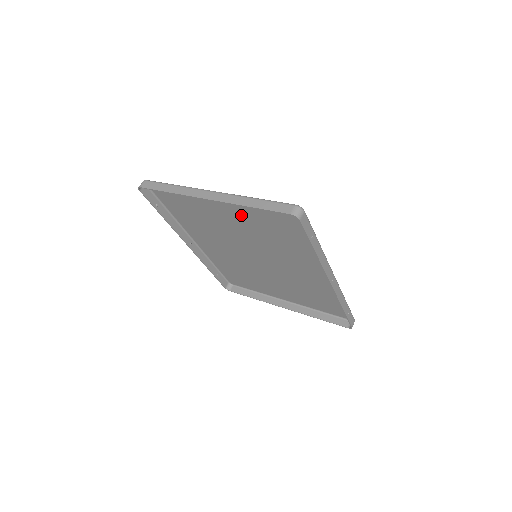
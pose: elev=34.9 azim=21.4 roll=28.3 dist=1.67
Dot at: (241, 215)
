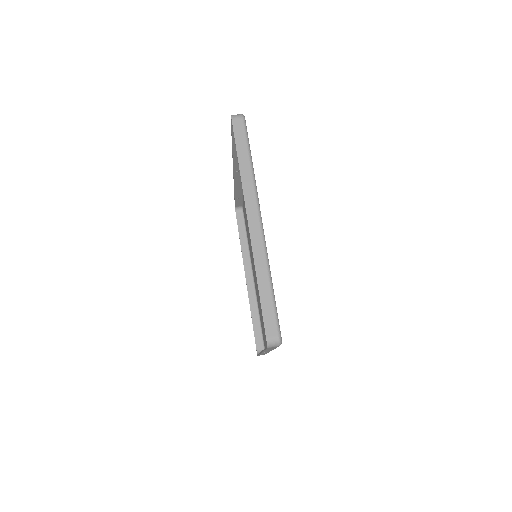
Dot at: occluded
